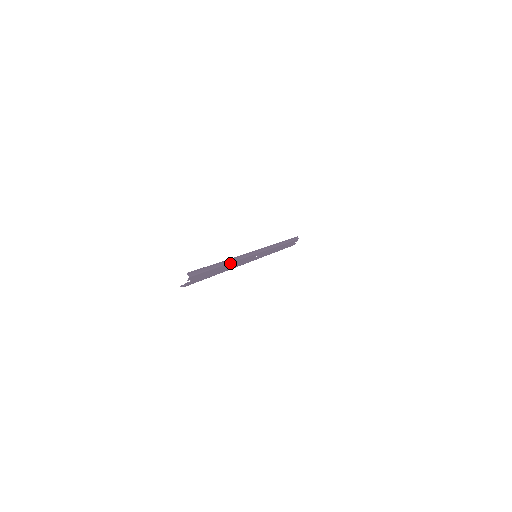
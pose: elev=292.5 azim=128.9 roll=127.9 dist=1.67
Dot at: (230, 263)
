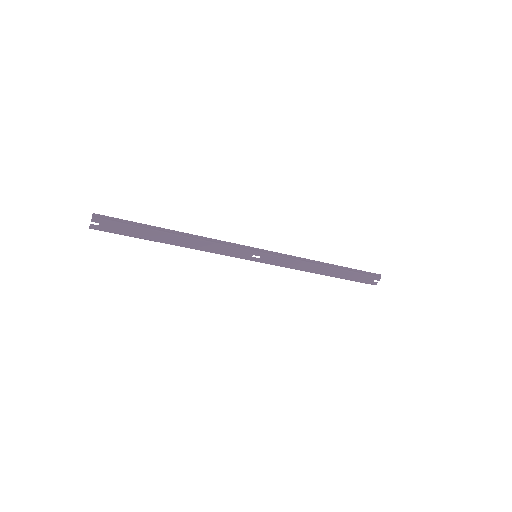
Dot at: (184, 237)
